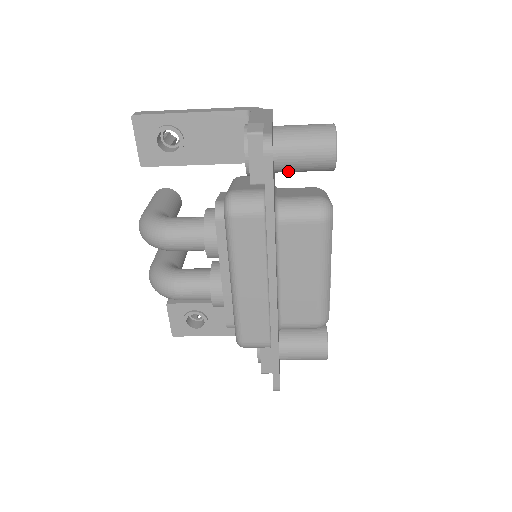
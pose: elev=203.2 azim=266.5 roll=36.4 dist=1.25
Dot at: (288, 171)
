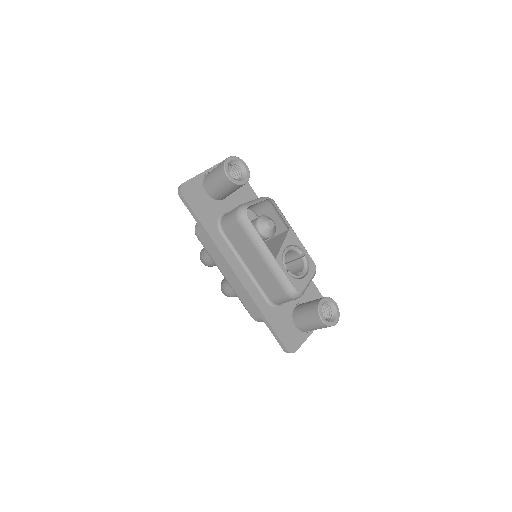
Dot at: (222, 196)
